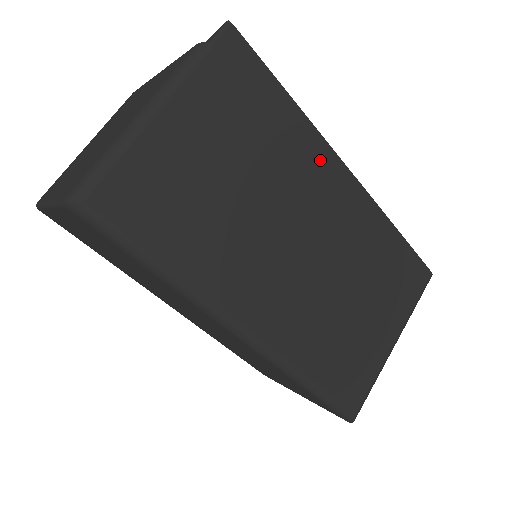
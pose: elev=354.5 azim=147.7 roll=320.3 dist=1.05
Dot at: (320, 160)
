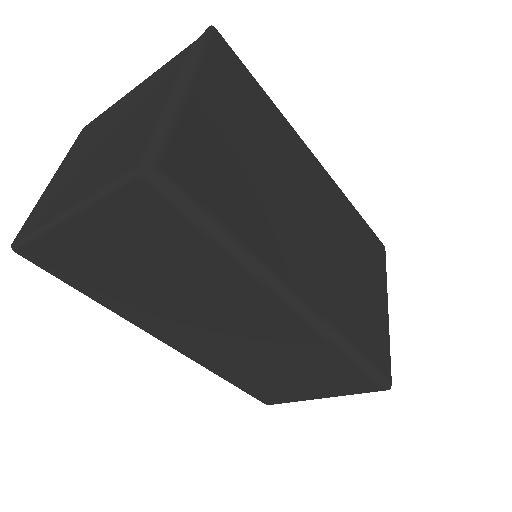
Dot at: (298, 148)
